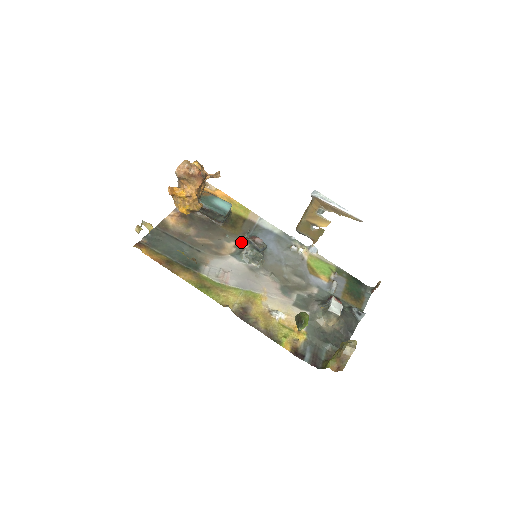
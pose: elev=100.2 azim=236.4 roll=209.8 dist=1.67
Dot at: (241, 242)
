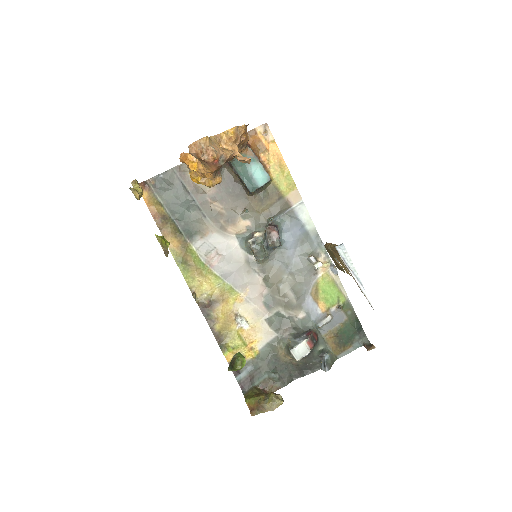
Dot at: (257, 225)
